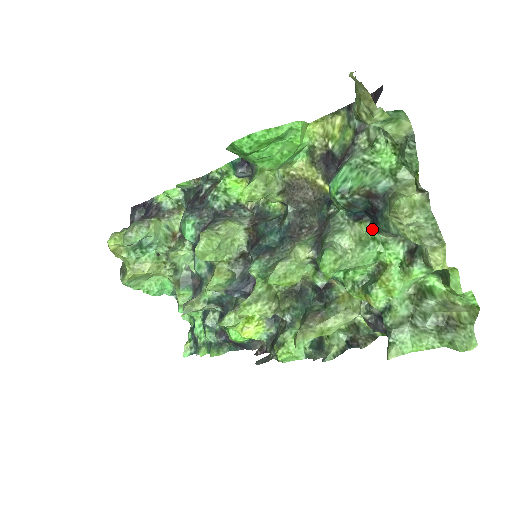
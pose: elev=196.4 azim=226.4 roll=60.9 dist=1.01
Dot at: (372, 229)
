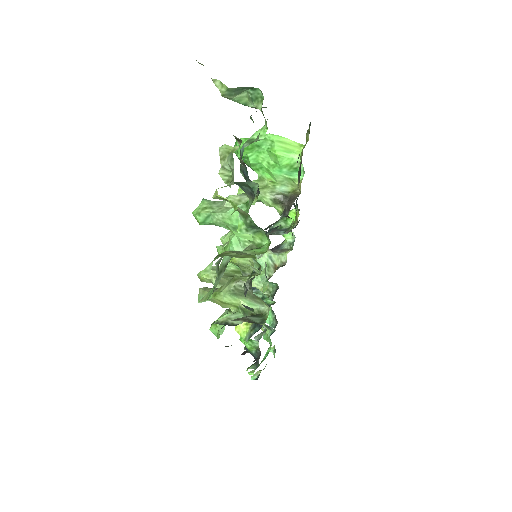
Dot at: occluded
